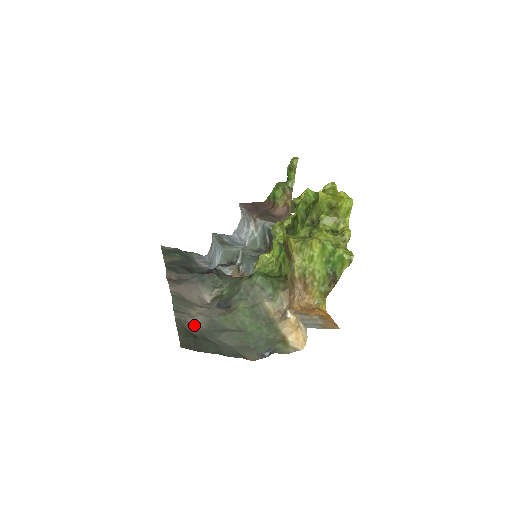
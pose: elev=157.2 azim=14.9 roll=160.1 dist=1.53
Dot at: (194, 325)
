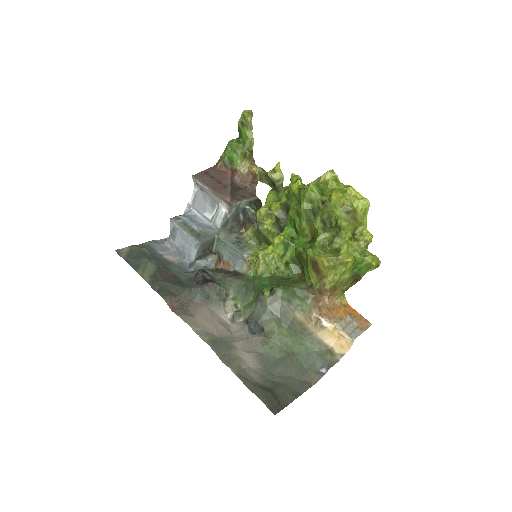
Dot at: (250, 370)
